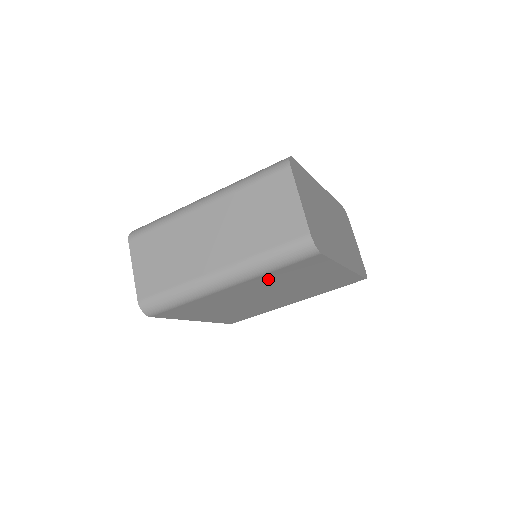
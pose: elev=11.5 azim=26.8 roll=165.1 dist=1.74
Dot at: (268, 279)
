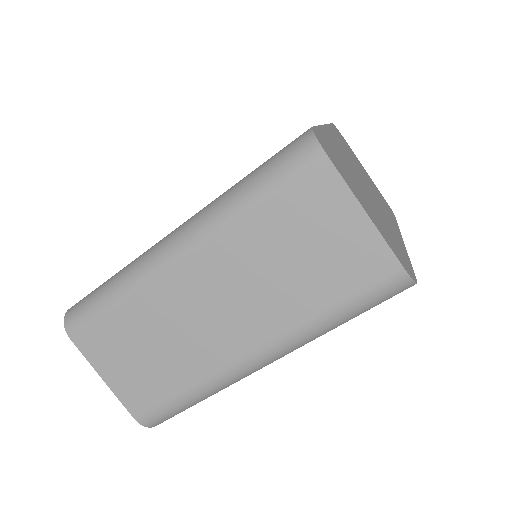
Dot at: occluded
